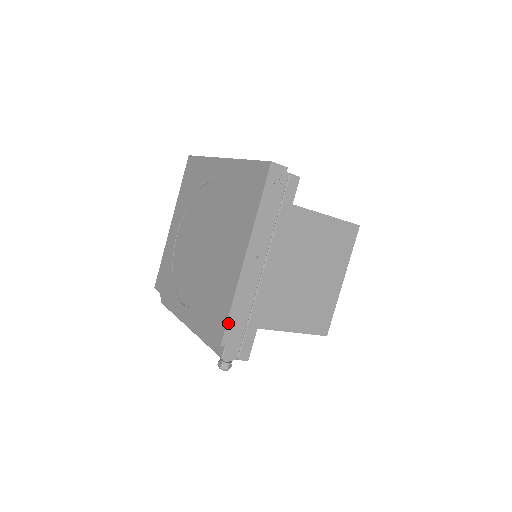
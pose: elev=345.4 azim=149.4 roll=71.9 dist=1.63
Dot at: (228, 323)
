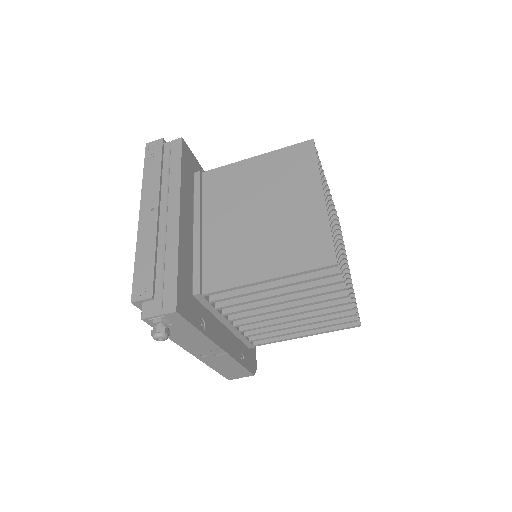
Dot at: (135, 277)
